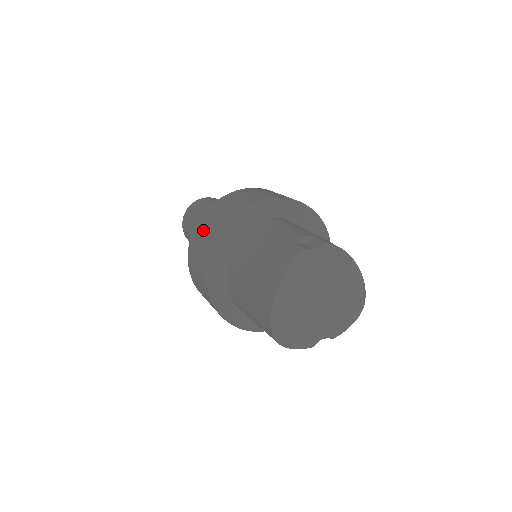
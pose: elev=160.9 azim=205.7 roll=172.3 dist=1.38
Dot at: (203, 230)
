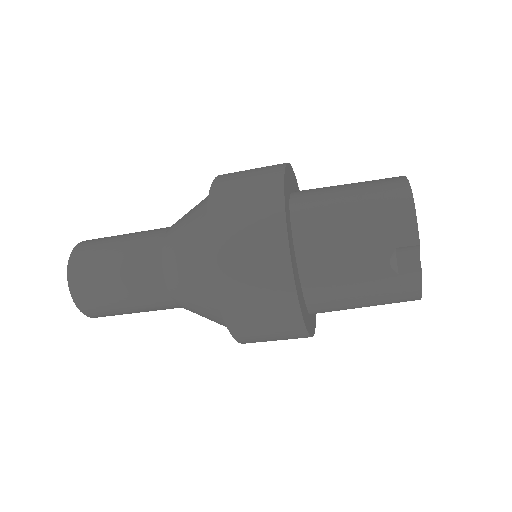
Dot at: occluded
